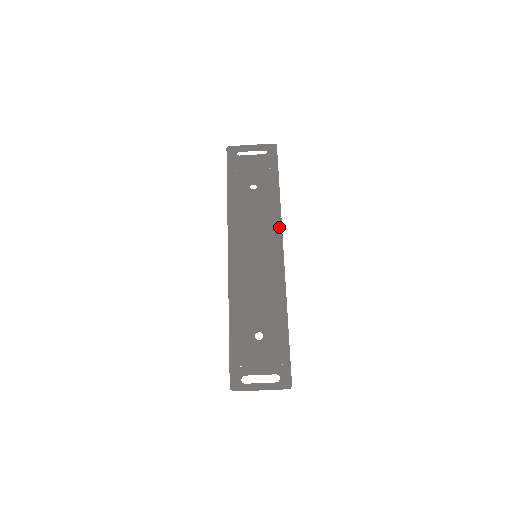
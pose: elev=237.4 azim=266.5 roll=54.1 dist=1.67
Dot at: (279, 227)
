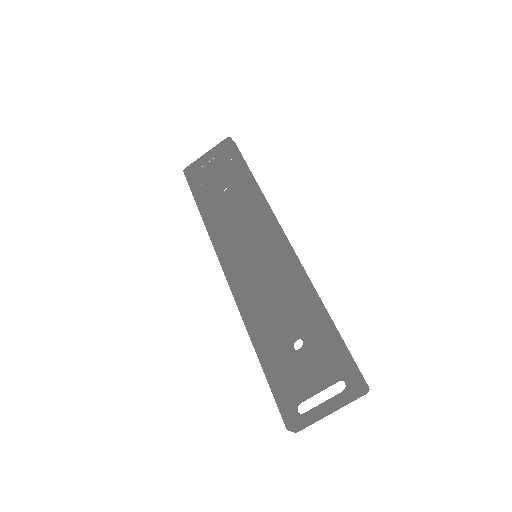
Dot at: (266, 210)
